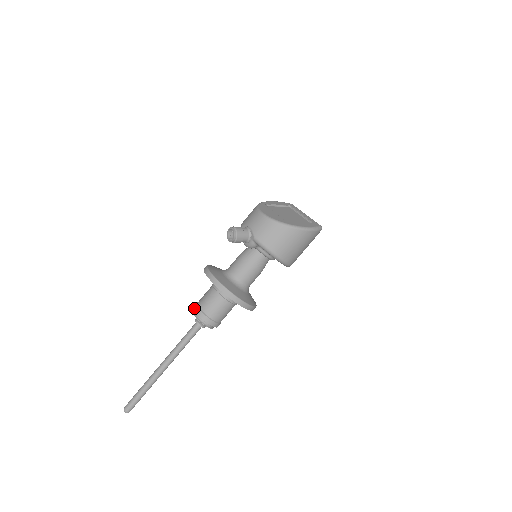
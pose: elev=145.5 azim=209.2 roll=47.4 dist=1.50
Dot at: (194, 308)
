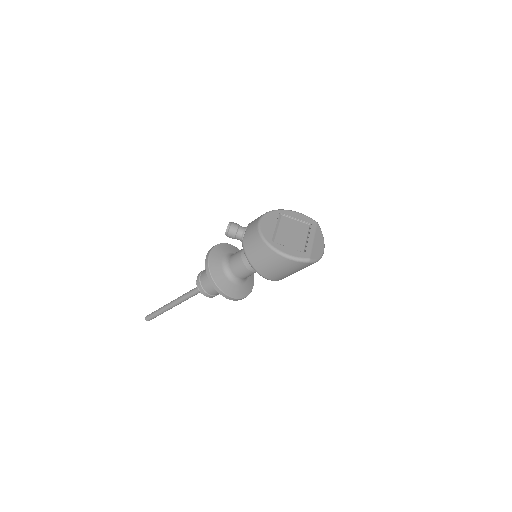
Dot at: (199, 273)
